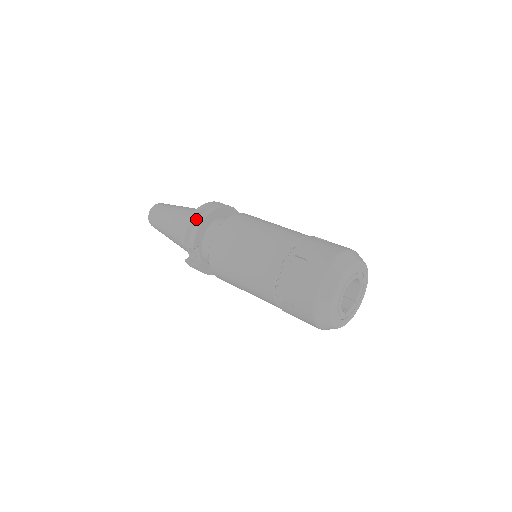
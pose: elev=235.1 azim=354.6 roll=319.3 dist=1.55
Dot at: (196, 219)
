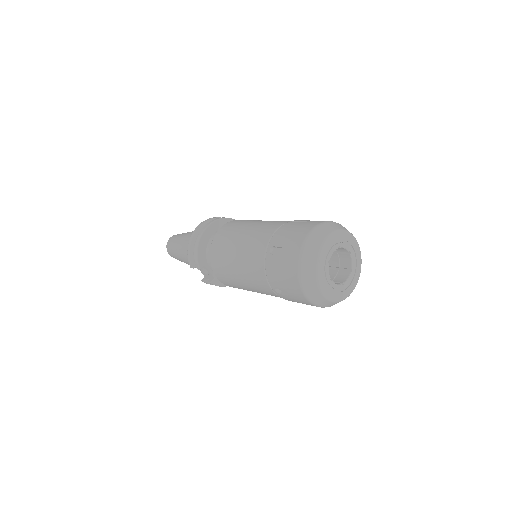
Dot at: (195, 241)
